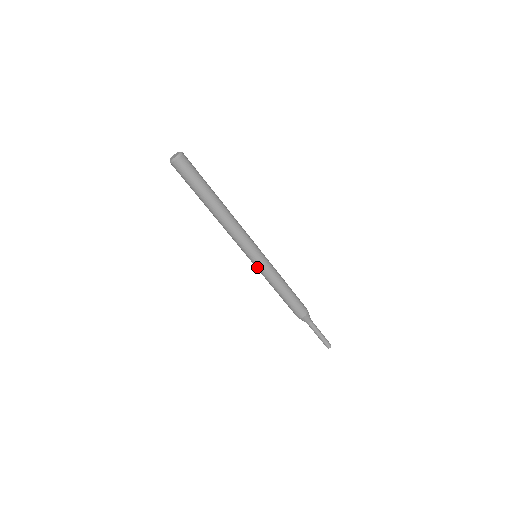
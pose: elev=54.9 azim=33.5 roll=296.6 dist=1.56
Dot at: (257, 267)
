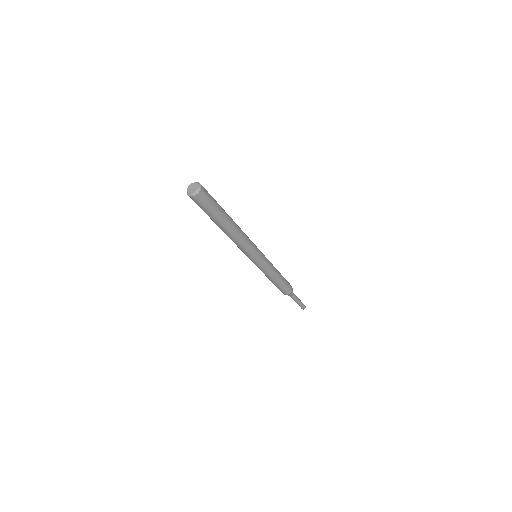
Dot at: occluded
